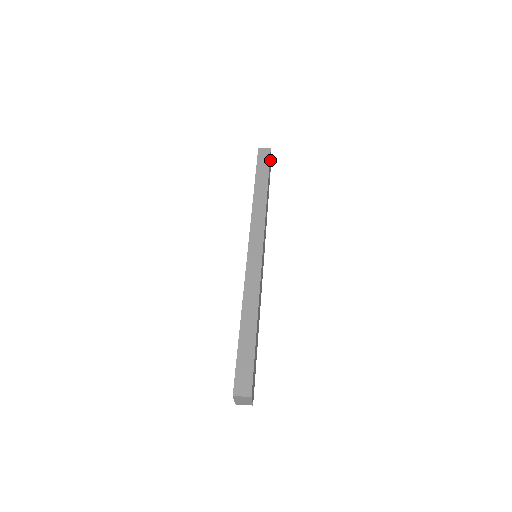
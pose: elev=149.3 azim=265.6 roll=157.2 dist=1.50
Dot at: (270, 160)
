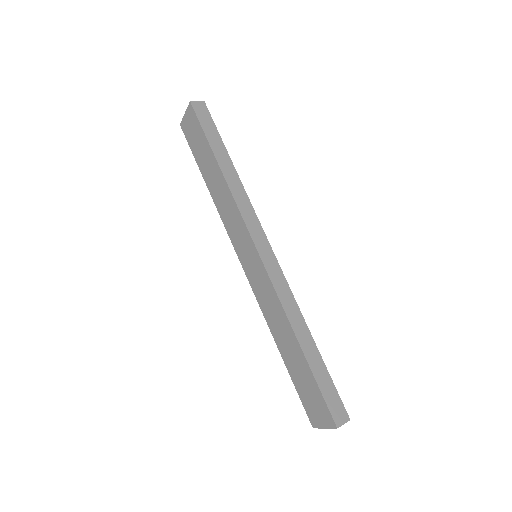
Dot at: occluded
